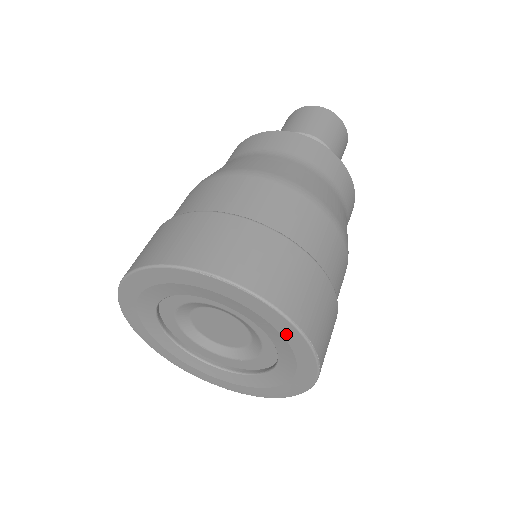
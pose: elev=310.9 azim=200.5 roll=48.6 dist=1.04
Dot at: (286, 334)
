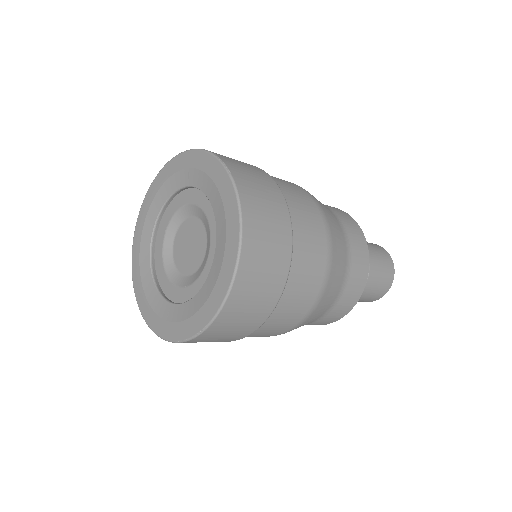
Dot at: (198, 164)
